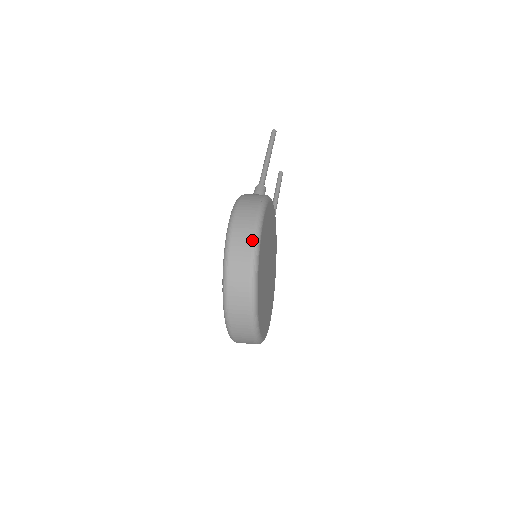
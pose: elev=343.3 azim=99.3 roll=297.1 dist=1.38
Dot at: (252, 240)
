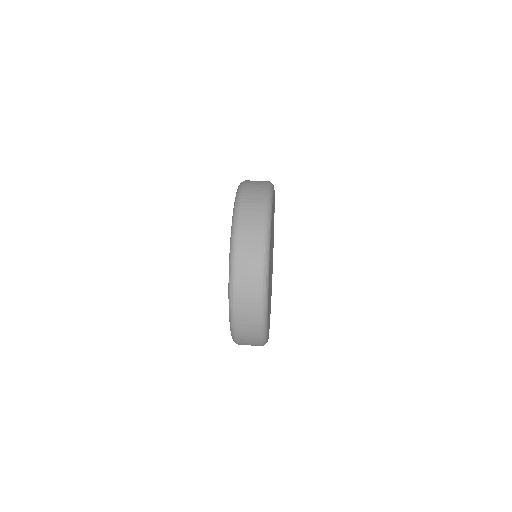
Dot at: (264, 198)
